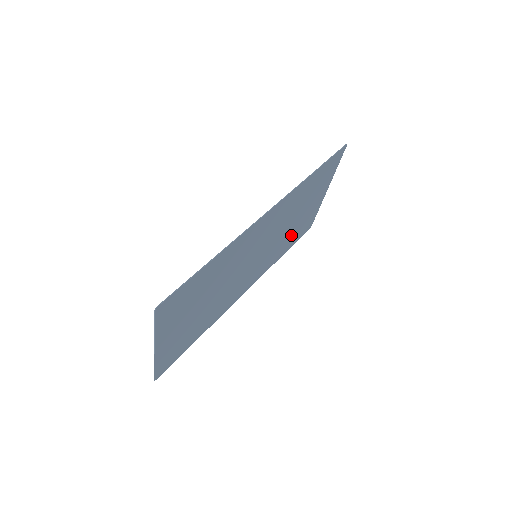
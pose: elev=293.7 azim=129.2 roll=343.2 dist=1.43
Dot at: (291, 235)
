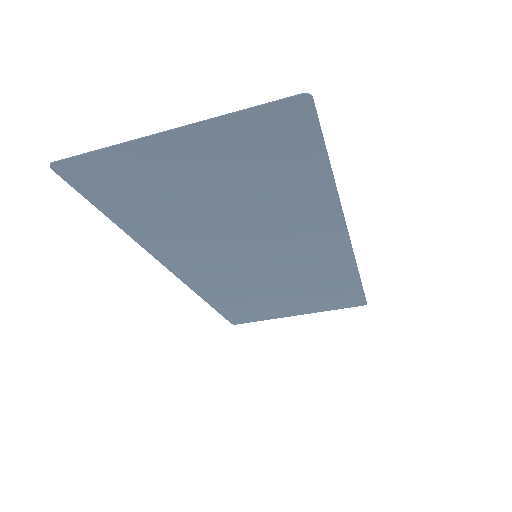
Dot at: (247, 299)
